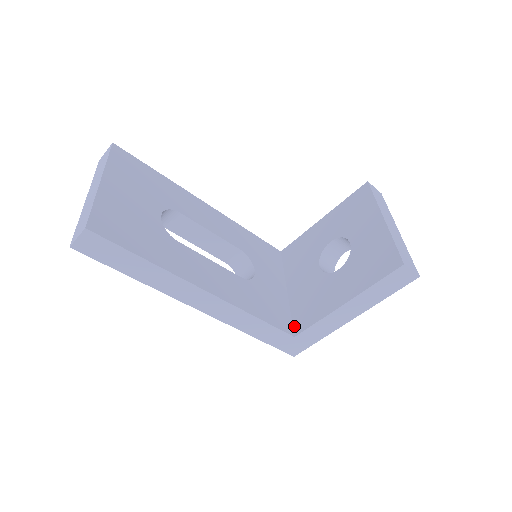
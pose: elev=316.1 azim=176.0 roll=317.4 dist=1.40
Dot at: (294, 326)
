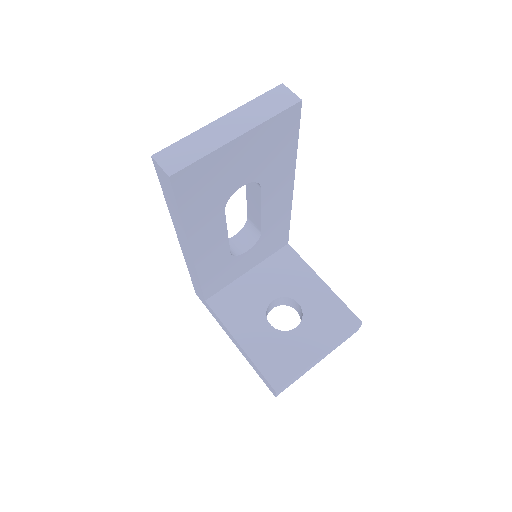
Dot at: (215, 296)
